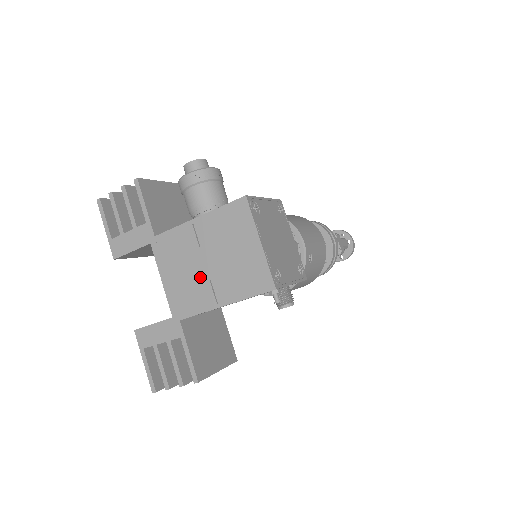
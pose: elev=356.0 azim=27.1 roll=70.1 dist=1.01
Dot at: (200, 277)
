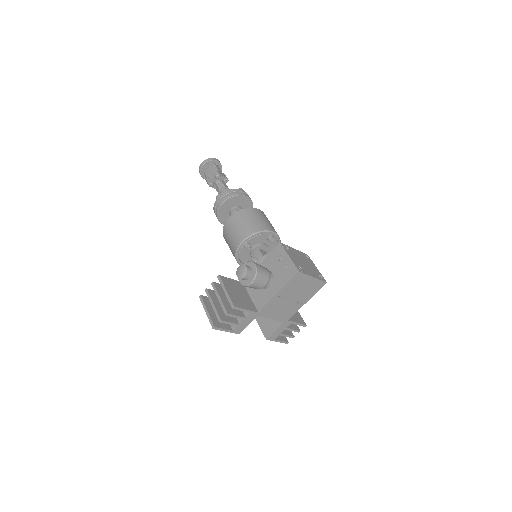
Dot at: (291, 305)
